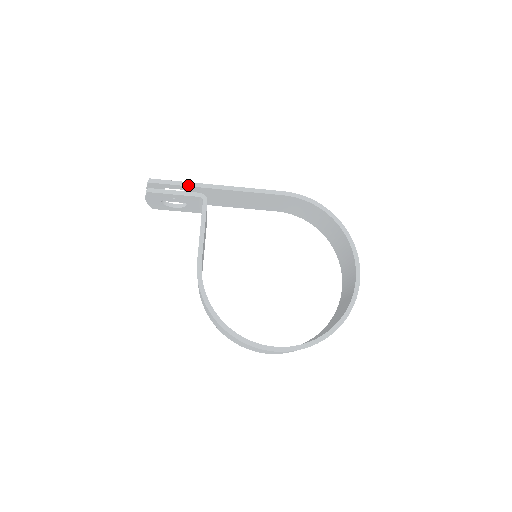
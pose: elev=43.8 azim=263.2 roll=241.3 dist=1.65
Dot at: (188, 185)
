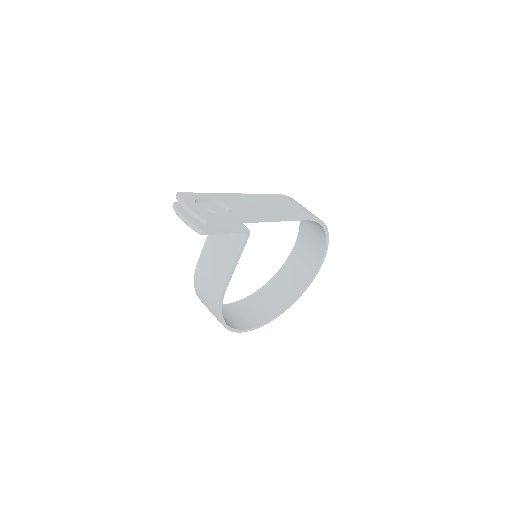
Dot at: (240, 222)
